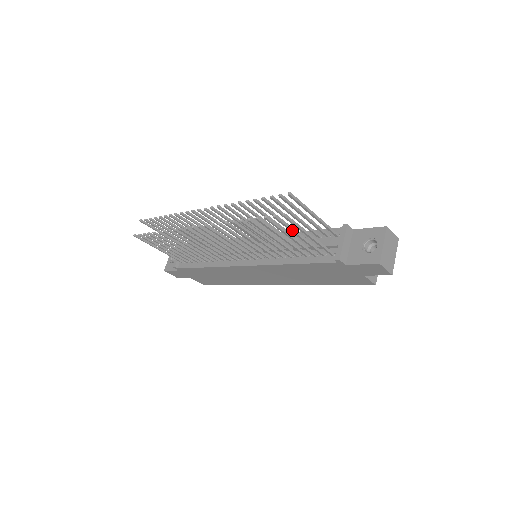
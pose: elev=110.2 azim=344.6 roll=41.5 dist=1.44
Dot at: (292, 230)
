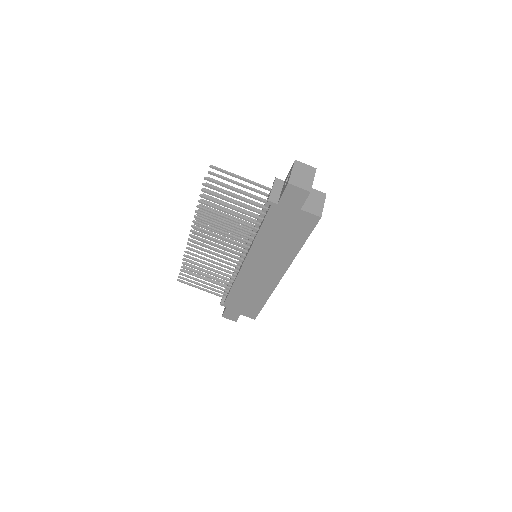
Dot at: (224, 192)
